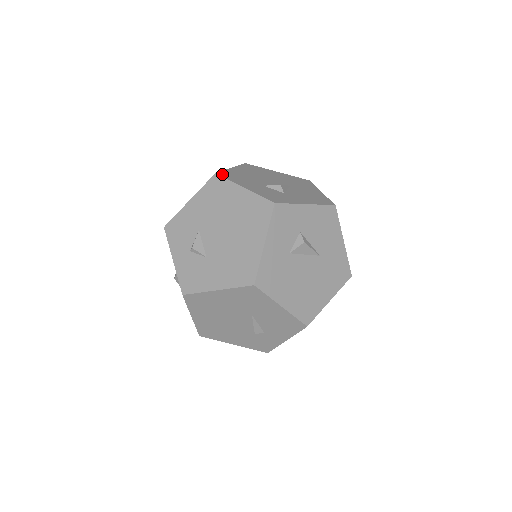
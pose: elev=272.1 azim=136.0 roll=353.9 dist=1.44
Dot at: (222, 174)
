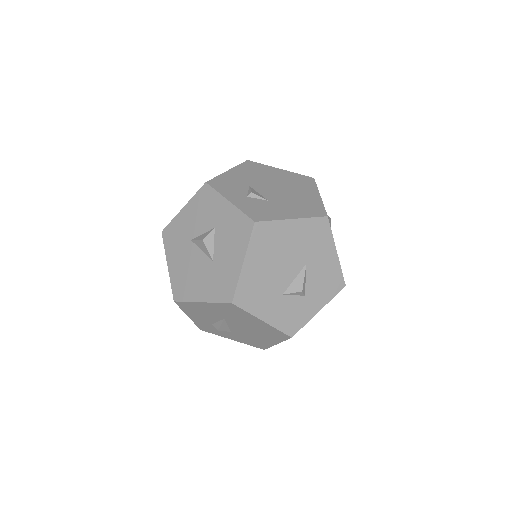
Dot at: occluded
